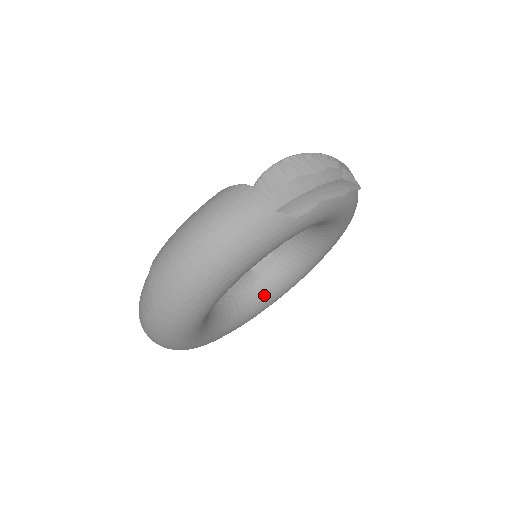
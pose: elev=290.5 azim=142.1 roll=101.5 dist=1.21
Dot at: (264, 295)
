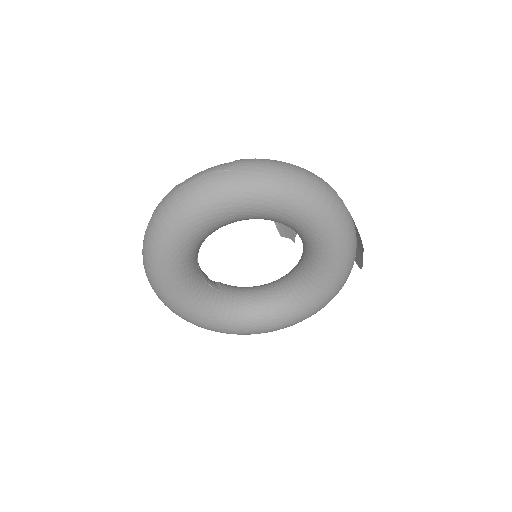
Dot at: (210, 302)
